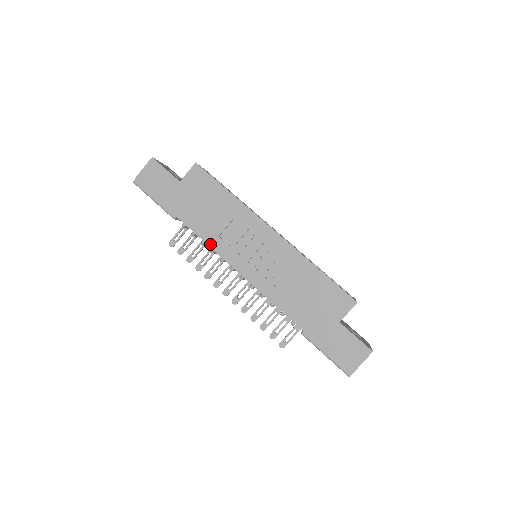
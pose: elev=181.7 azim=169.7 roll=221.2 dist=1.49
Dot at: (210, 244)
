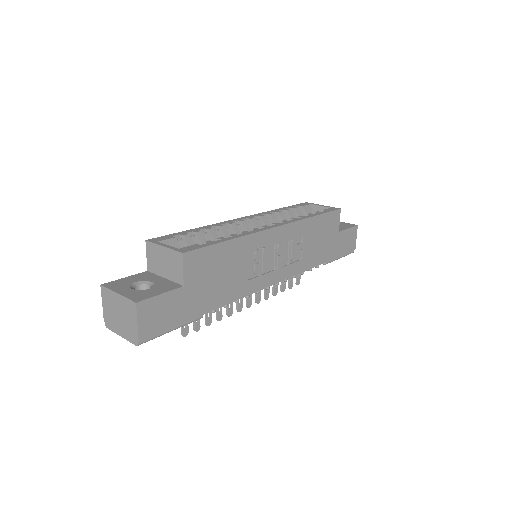
Dot at: (246, 294)
